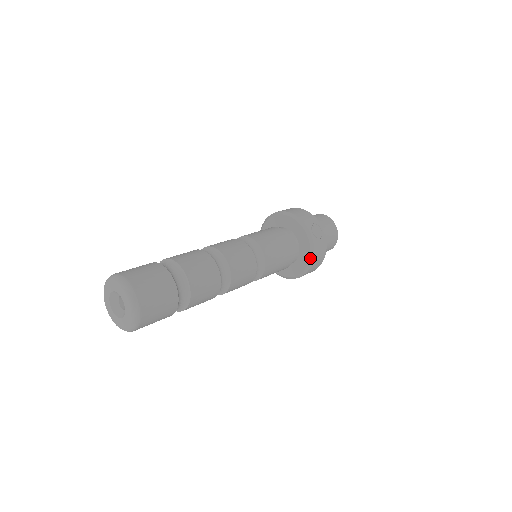
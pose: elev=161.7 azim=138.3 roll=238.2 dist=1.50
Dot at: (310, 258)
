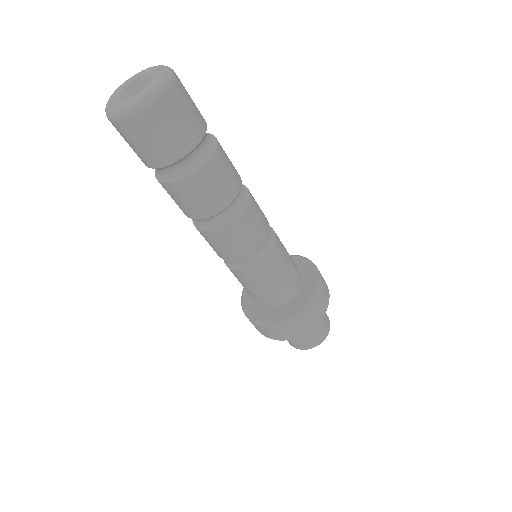
Dot at: (307, 261)
